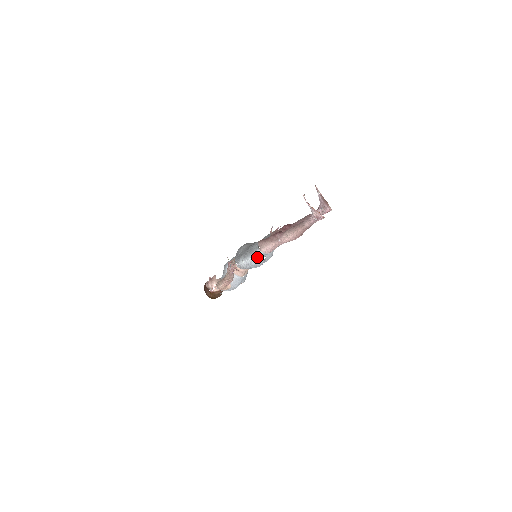
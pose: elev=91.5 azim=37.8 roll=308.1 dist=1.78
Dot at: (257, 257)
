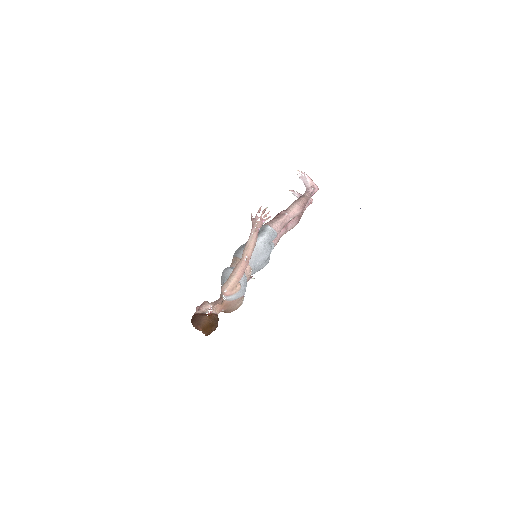
Dot at: (269, 234)
